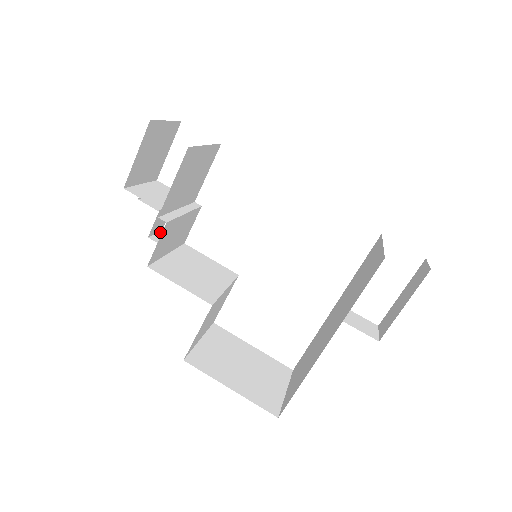
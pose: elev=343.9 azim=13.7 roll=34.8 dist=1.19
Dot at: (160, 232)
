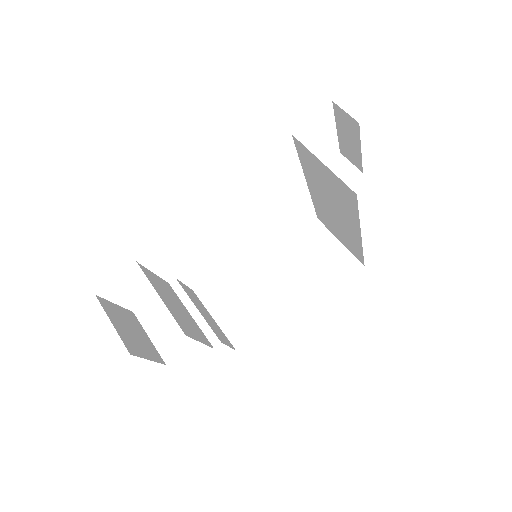
Dot at: occluded
